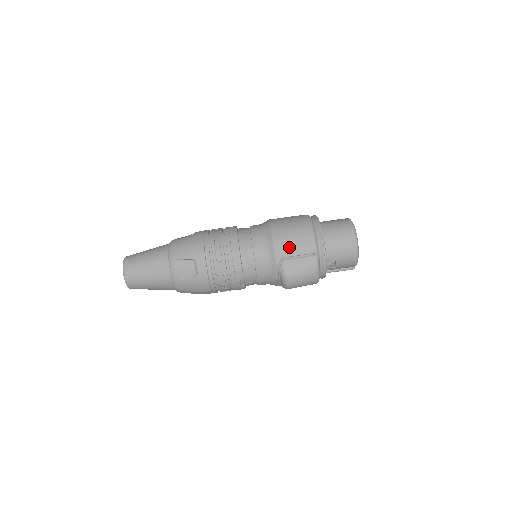
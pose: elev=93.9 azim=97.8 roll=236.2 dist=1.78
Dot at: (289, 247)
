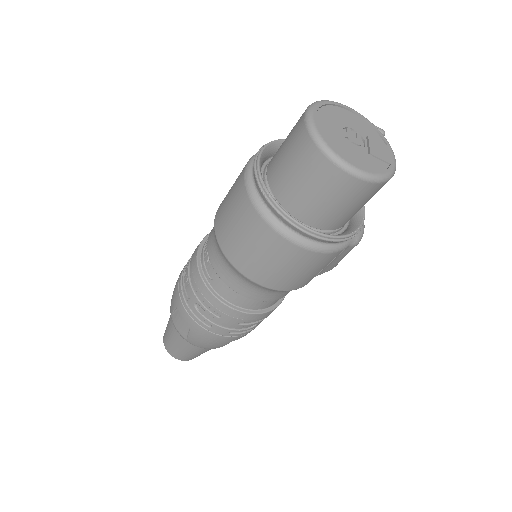
Dot at: (307, 278)
